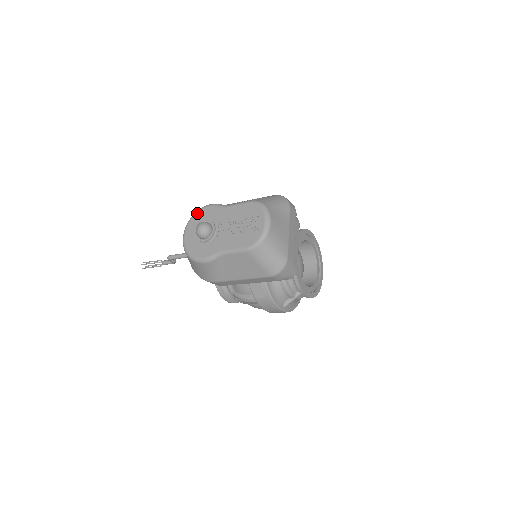
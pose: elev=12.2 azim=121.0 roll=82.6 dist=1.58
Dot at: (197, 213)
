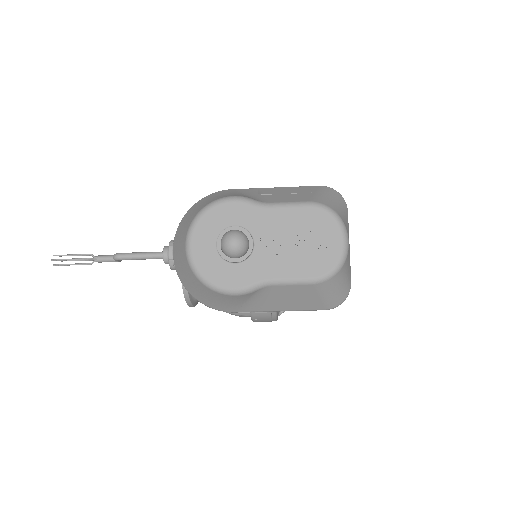
Dot at: (211, 210)
